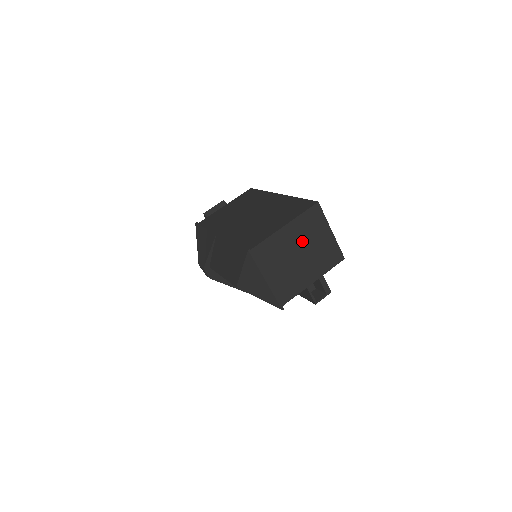
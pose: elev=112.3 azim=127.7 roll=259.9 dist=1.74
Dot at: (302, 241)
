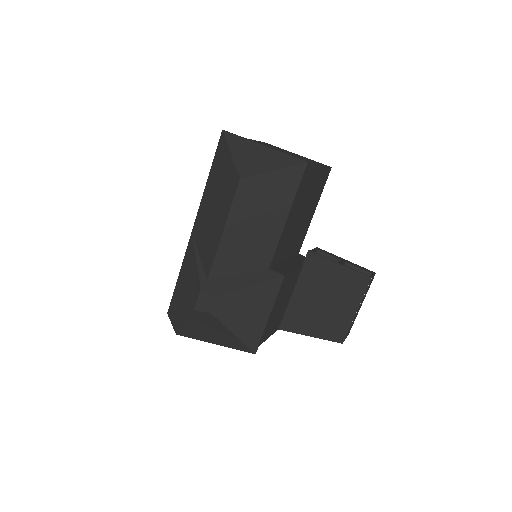
Dot at: occluded
